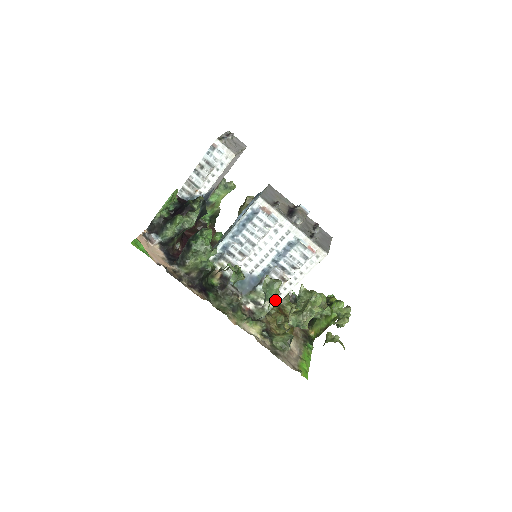
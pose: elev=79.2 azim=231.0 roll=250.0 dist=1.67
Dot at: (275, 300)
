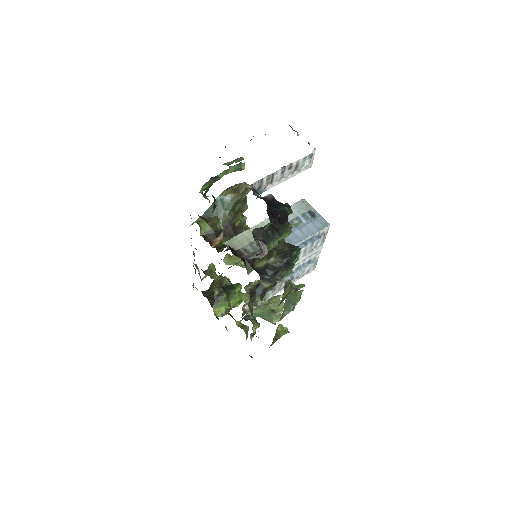
Dot at: (263, 301)
